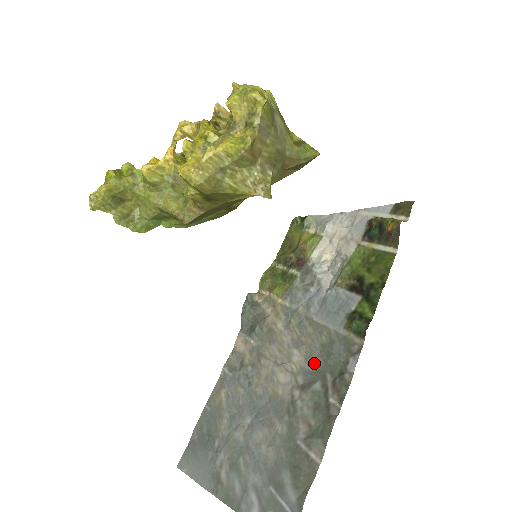
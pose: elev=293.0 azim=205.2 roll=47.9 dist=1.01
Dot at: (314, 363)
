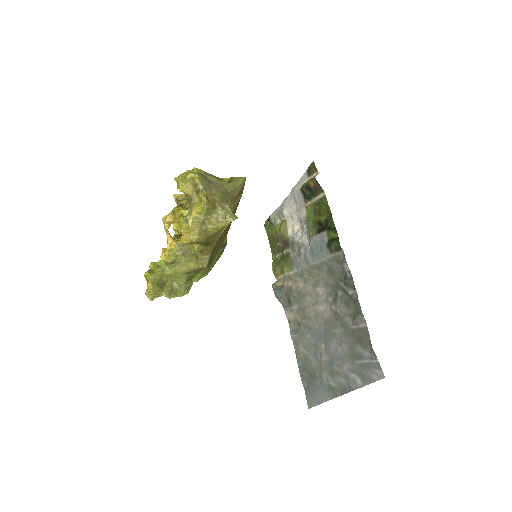
Dot at: (330, 285)
